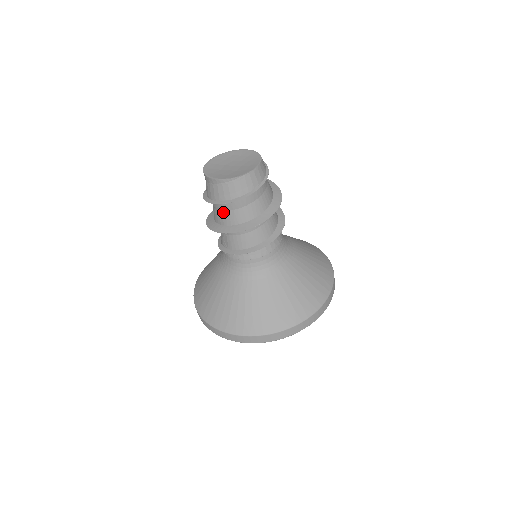
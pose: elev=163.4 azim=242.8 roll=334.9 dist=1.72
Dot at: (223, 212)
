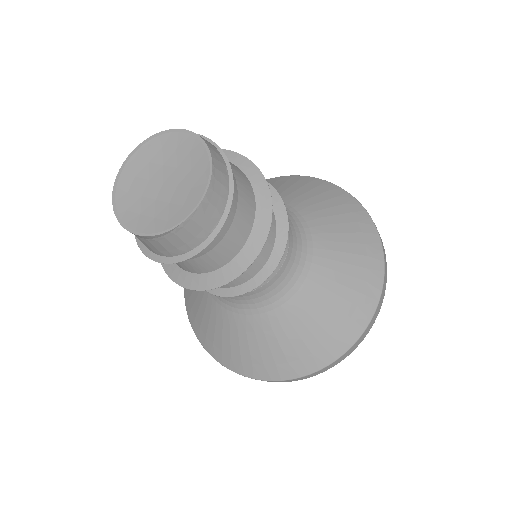
Dot at: occluded
